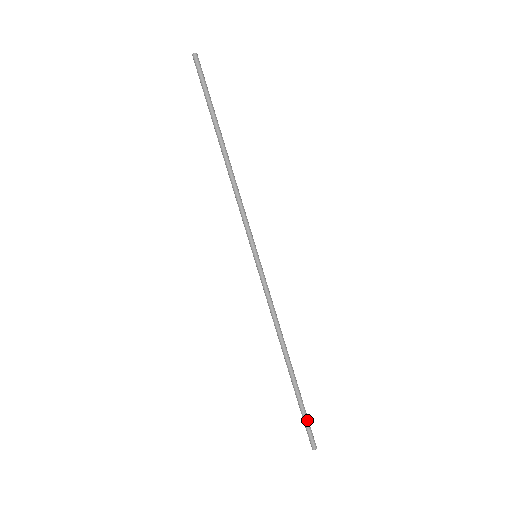
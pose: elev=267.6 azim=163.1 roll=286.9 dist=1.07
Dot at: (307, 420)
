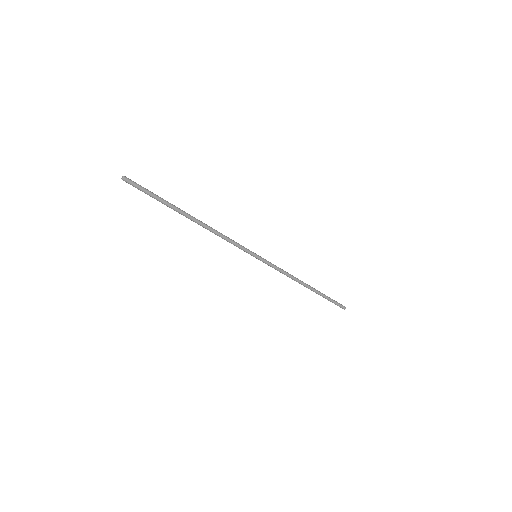
Dot at: occluded
